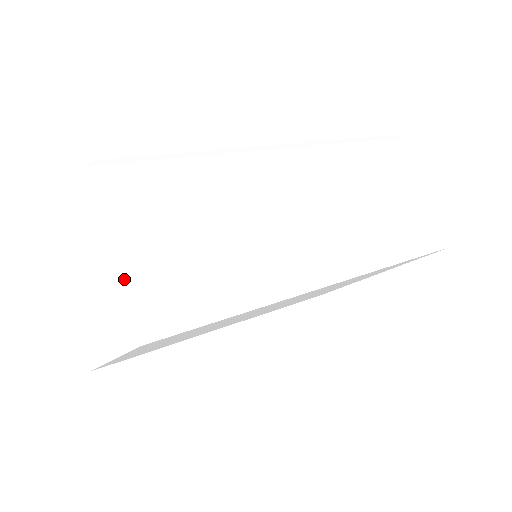
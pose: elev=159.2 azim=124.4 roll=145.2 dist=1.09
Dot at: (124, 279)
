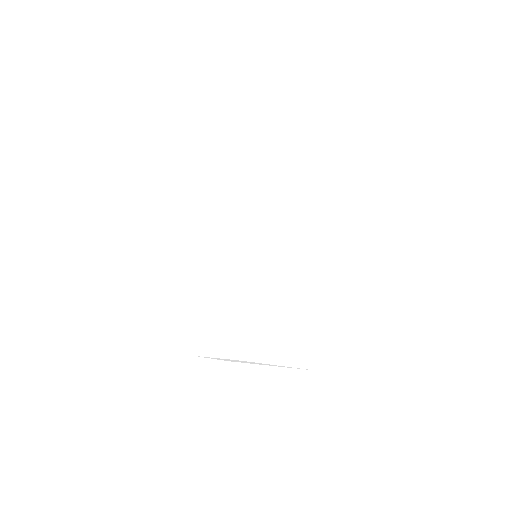
Dot at: (288, 365)
